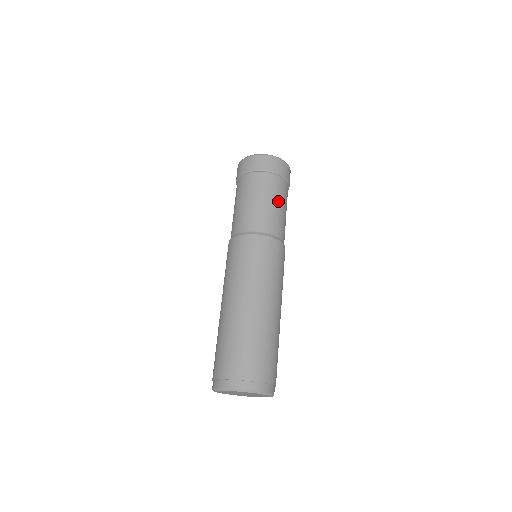
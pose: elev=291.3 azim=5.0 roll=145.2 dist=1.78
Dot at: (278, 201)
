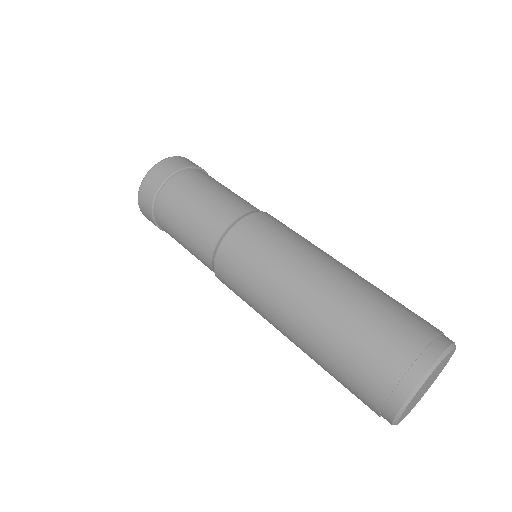
Dot at: occluded
